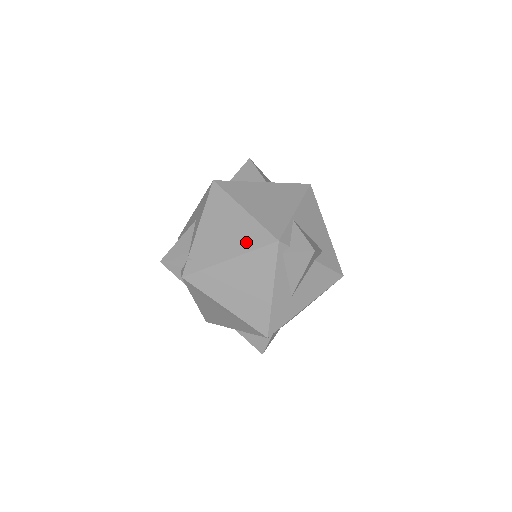
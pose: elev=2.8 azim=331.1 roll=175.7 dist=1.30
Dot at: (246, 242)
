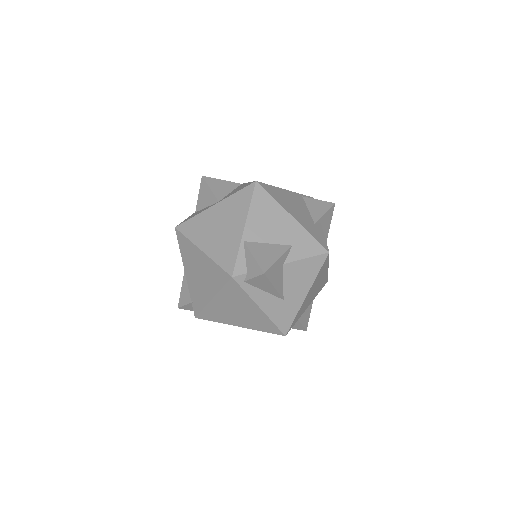
Dot at: (214, 282)
